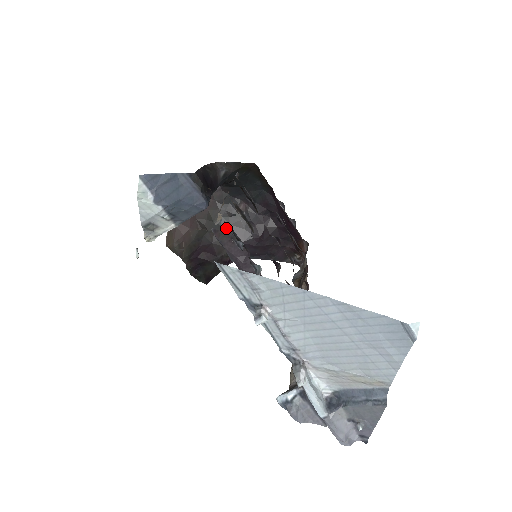
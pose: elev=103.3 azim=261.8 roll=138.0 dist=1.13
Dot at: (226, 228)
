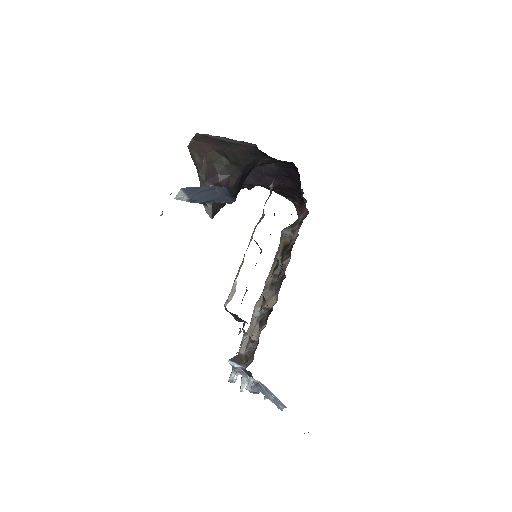
Dot at: occluded
